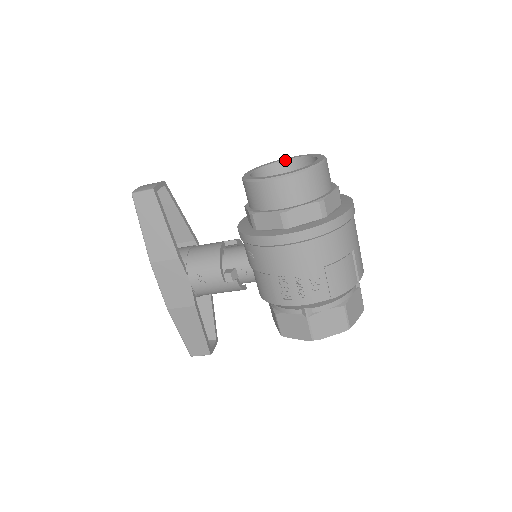
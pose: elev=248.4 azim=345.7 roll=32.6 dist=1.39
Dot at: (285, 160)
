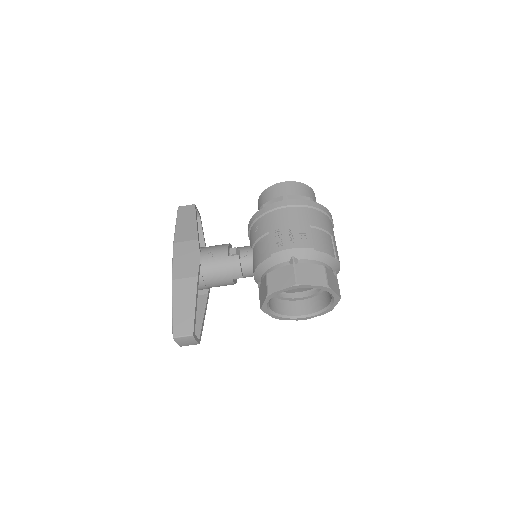
Dot at: occluded
